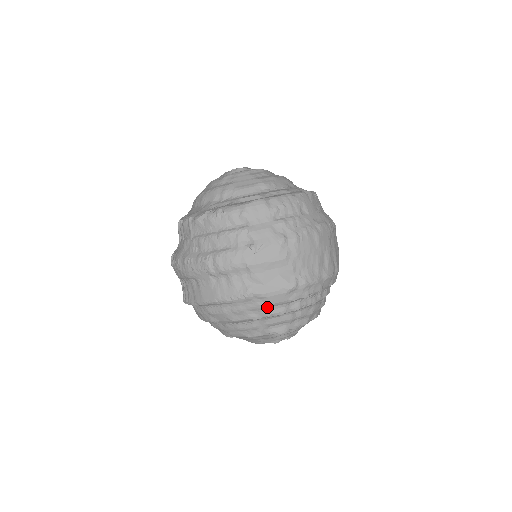
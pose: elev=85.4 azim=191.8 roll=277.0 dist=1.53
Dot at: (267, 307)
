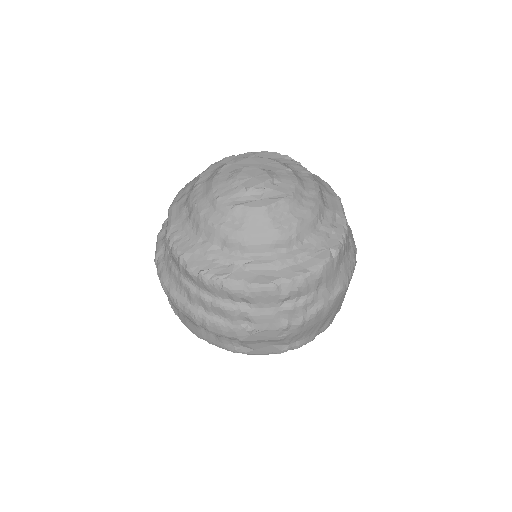
Dot at: occluded
